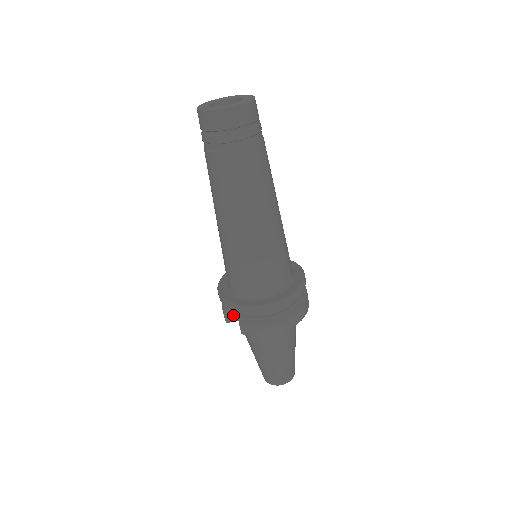
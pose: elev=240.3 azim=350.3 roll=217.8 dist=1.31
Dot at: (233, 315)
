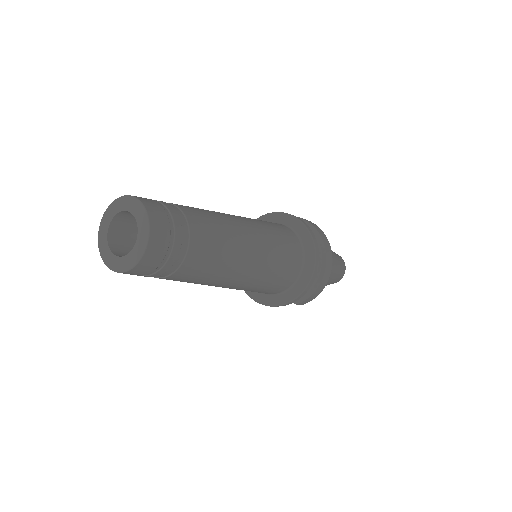
Dot at: occluded
